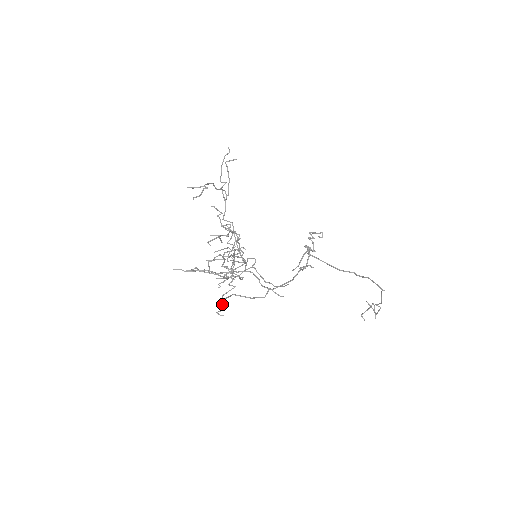
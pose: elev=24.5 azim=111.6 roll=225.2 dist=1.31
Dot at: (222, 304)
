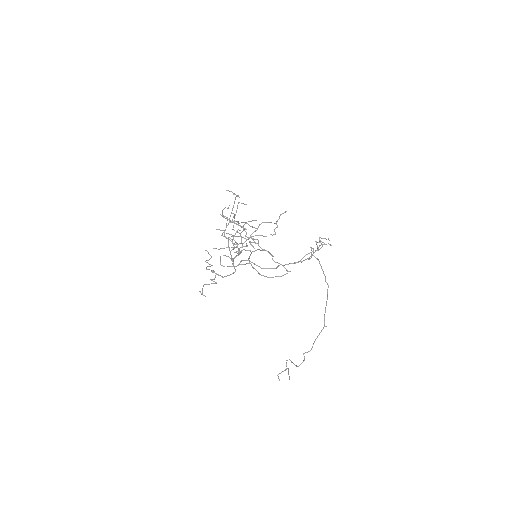
Dot at: occluded
